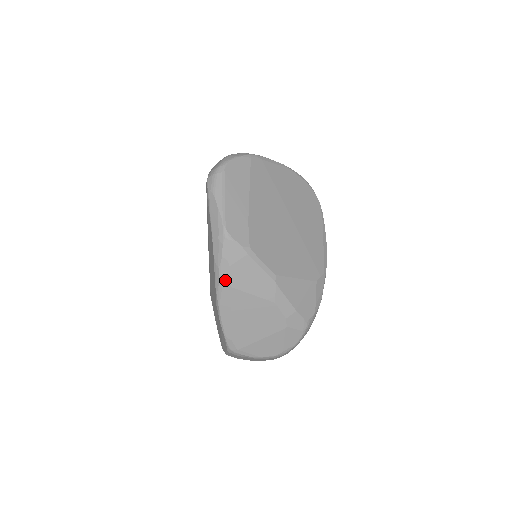
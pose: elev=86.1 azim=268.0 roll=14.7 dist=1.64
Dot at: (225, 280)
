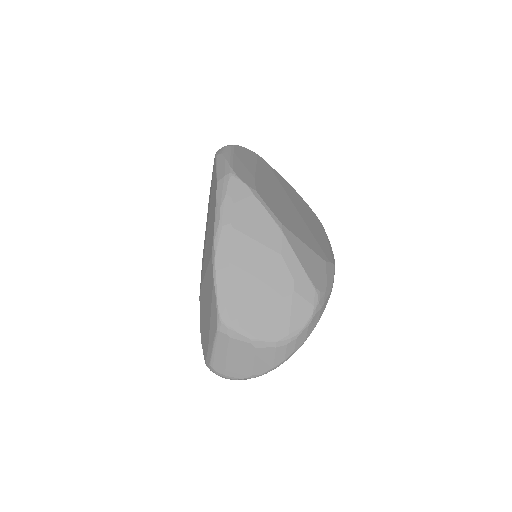
Dot at: (226, 219)
